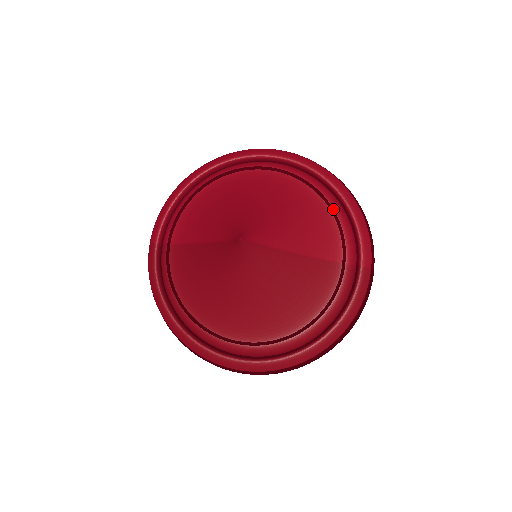
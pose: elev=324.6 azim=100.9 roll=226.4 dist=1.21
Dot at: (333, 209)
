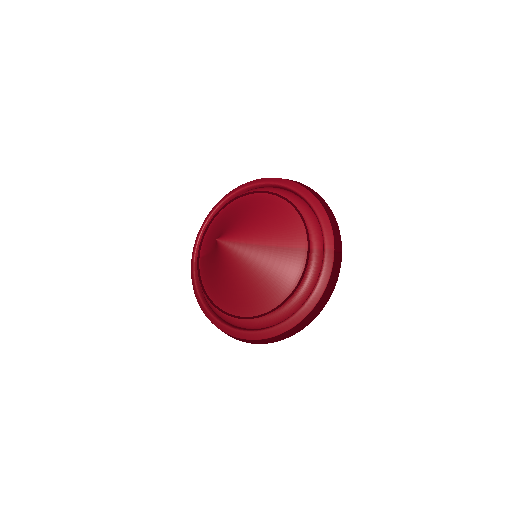
Dot at: (298, 210)
